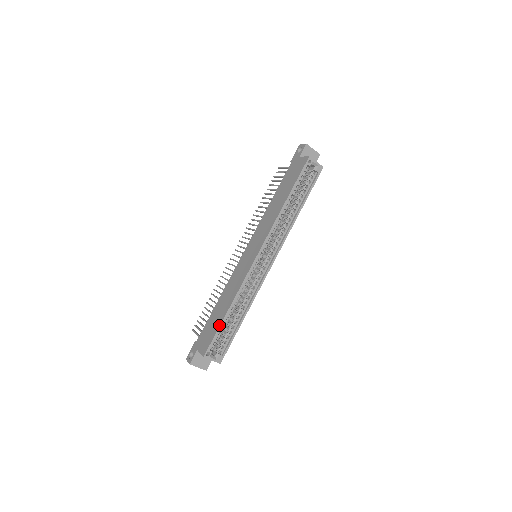
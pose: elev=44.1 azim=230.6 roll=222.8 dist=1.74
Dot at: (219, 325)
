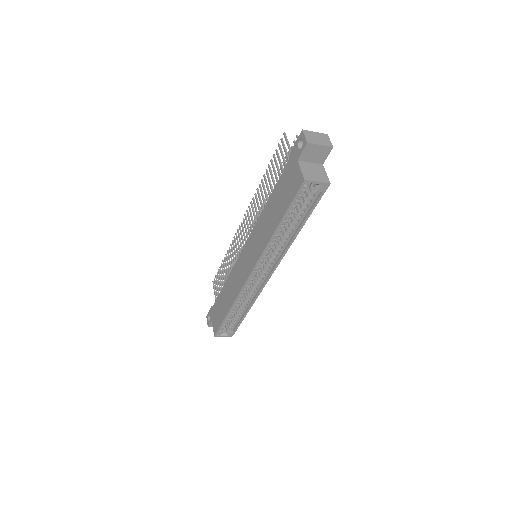
Dot at: (223, 319)
